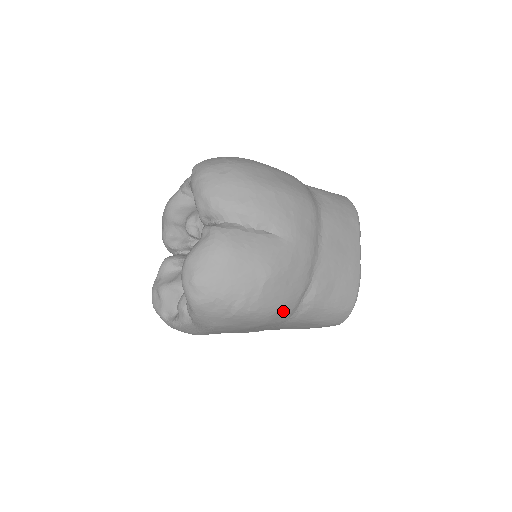
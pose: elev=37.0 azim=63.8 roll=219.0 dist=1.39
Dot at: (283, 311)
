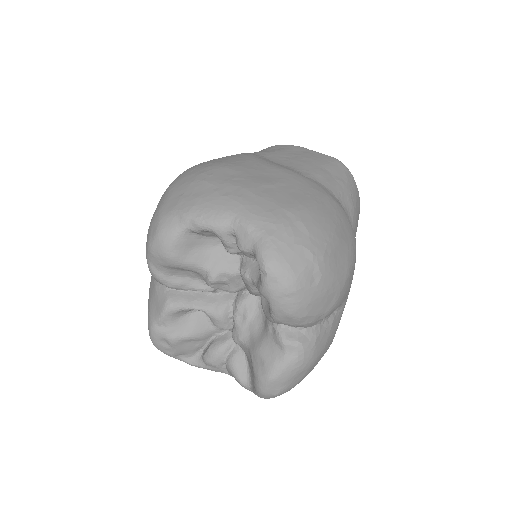
Dot at: occluded
